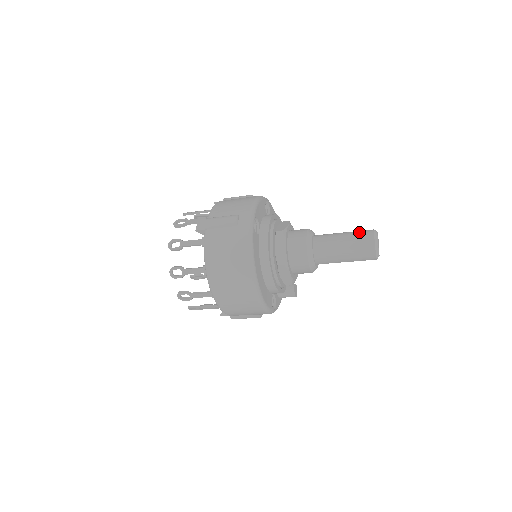
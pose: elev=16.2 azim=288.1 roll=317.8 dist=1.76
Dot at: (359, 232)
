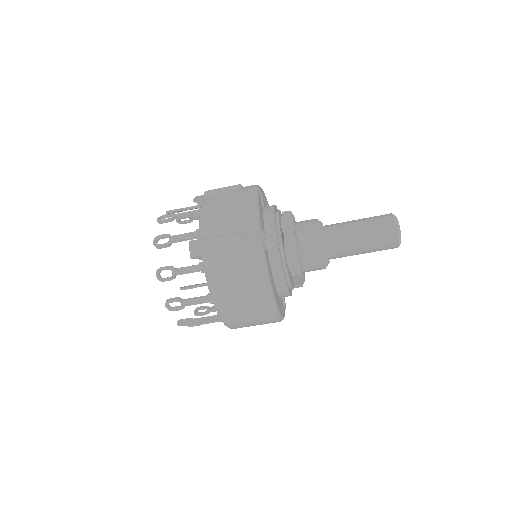
Dot at: (378, 221)
